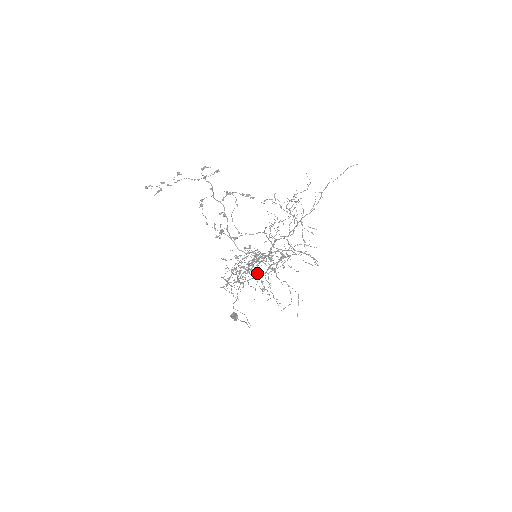
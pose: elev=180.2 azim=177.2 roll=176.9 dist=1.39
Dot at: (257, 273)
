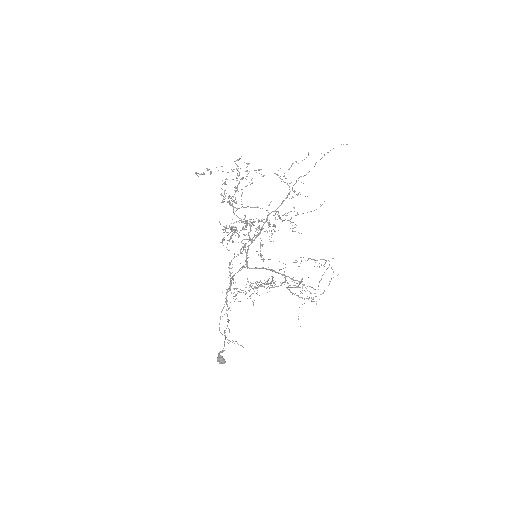
Dot at: (247, 261)
